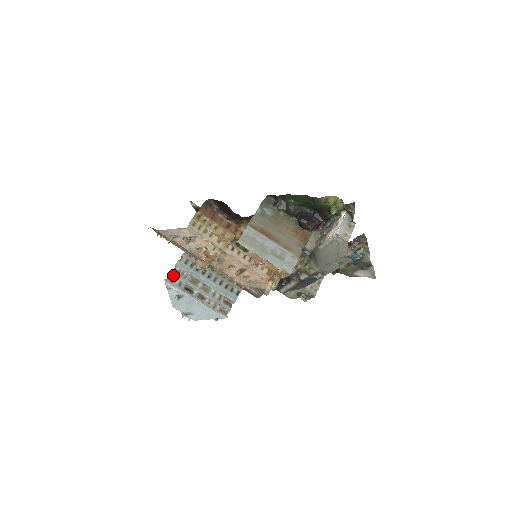
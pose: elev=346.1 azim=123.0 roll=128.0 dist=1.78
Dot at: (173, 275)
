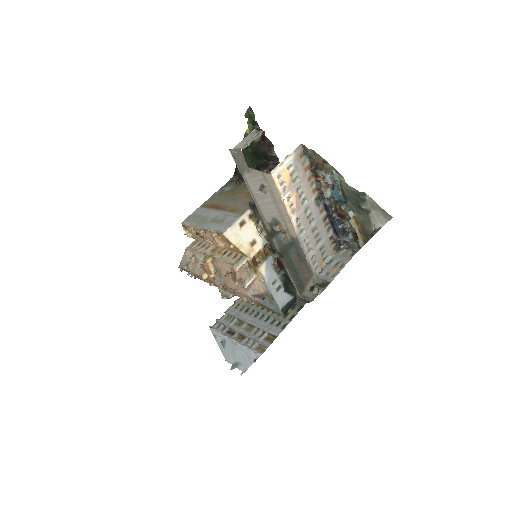
Dot at: (219, 321)
